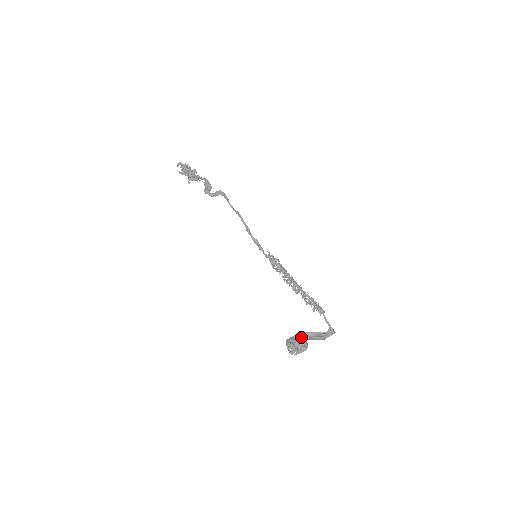
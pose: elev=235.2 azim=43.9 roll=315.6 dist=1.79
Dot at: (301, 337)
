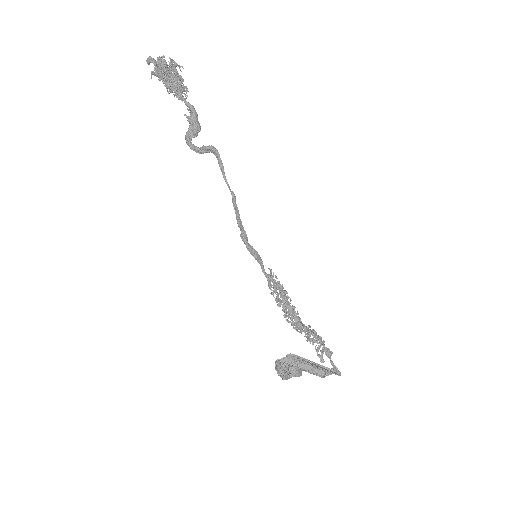
Dot at: (296, 364)
